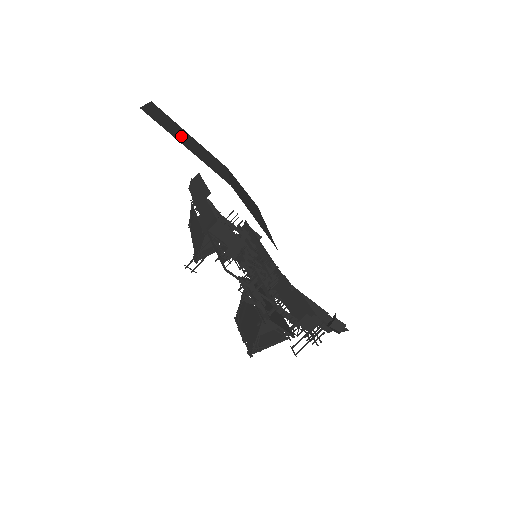
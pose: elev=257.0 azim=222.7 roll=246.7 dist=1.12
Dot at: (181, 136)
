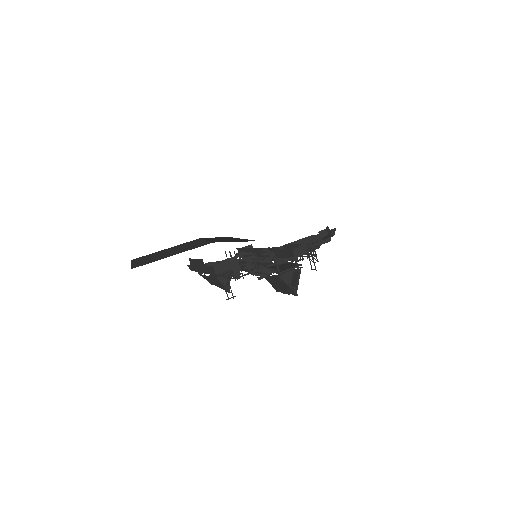
Dot at: (162, 255)
